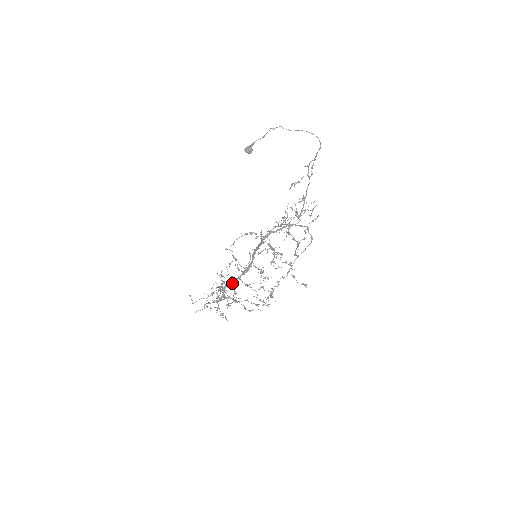
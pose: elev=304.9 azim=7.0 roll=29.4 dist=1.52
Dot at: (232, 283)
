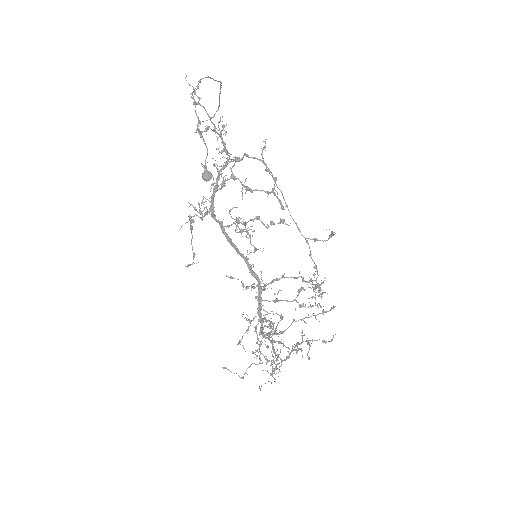
Dot at: (261, 314)
